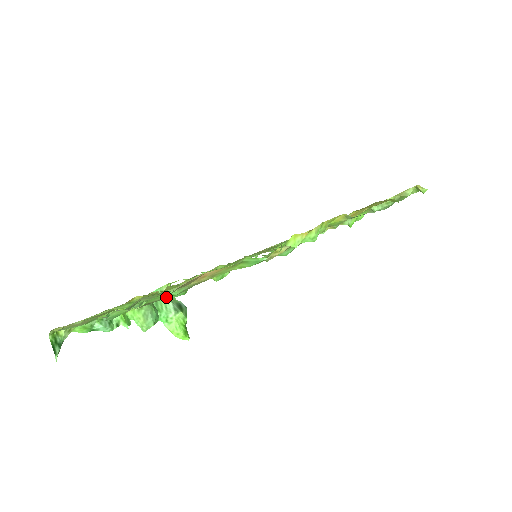
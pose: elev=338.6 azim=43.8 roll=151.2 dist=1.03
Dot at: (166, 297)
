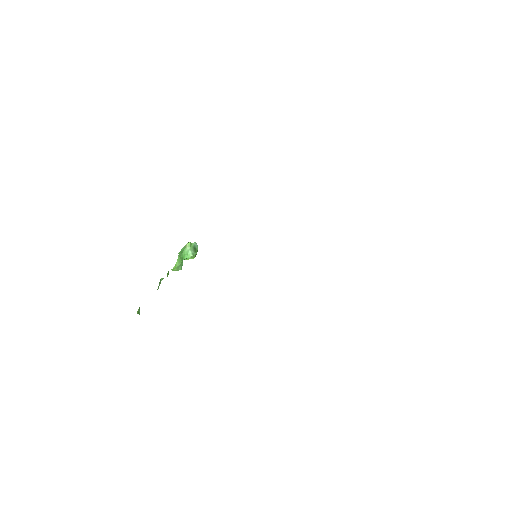
Dot at: occluded
